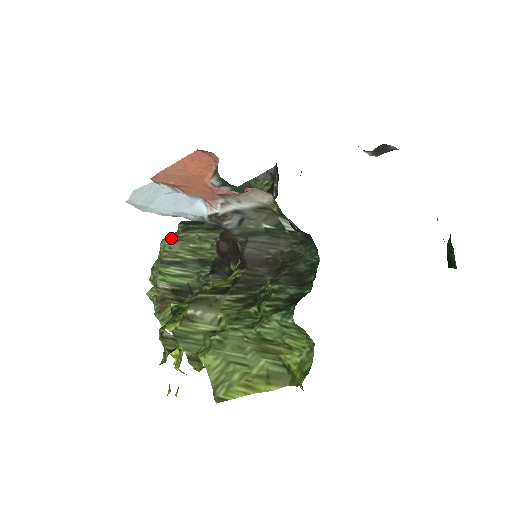
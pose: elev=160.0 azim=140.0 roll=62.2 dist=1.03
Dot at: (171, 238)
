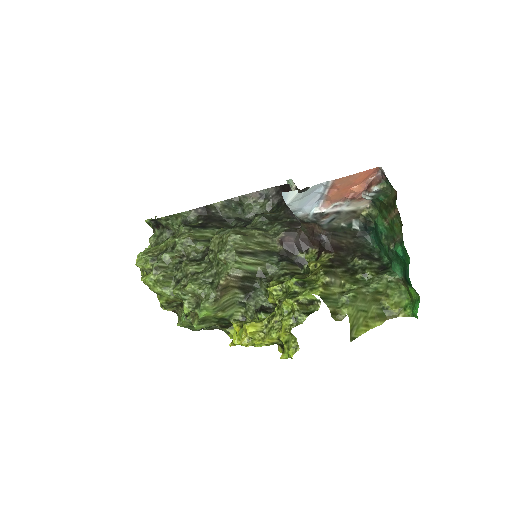
Dot at: (239, 233)
